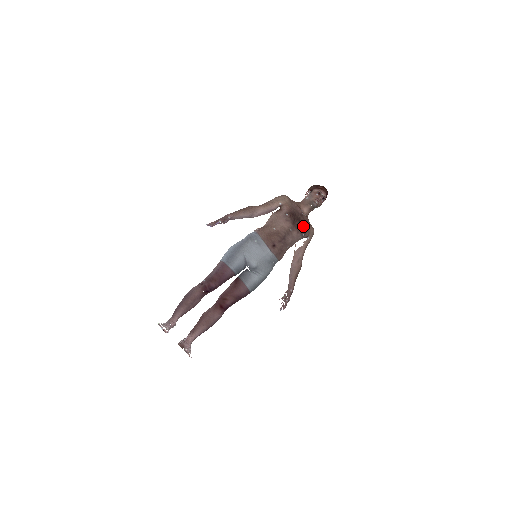
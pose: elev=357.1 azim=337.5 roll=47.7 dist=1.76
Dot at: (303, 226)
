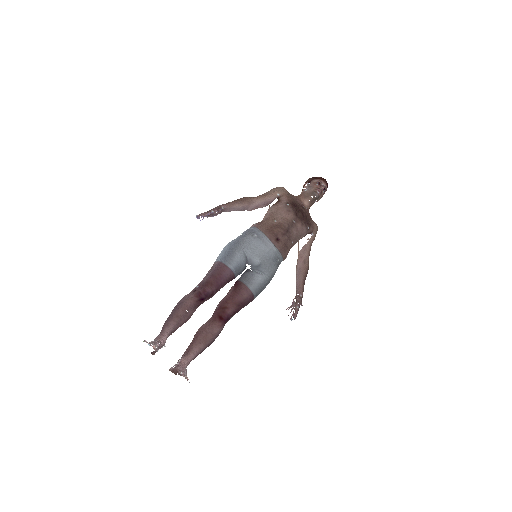
Dot at: (307, 218)
